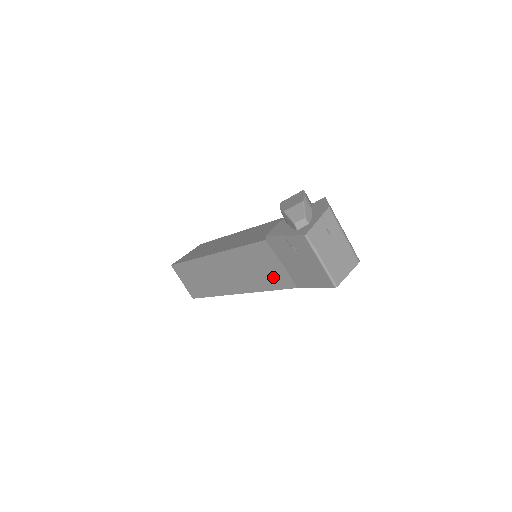
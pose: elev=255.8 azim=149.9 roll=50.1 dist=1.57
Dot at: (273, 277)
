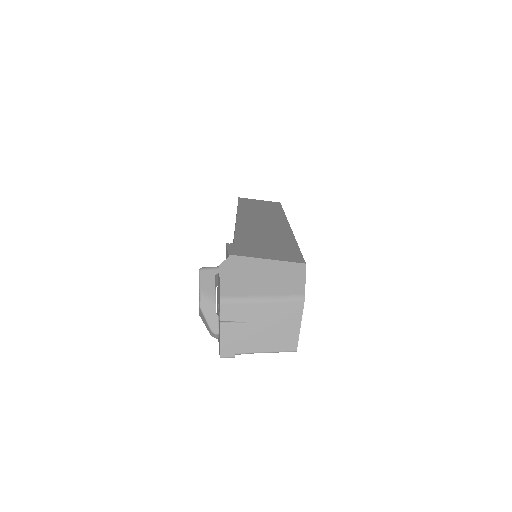
Dot at: occluded
